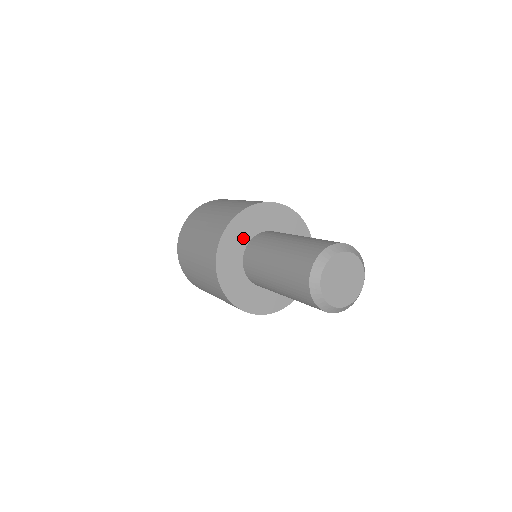
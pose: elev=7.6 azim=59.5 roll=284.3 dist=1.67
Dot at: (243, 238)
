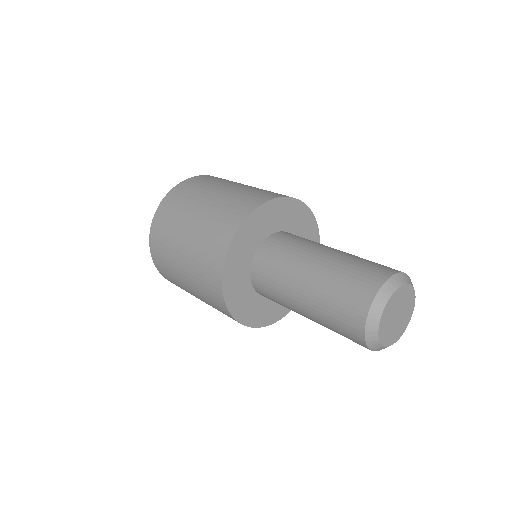
Dot at: (244, 265)
